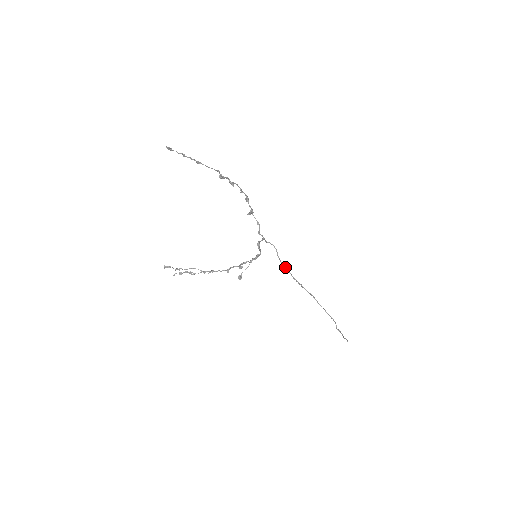
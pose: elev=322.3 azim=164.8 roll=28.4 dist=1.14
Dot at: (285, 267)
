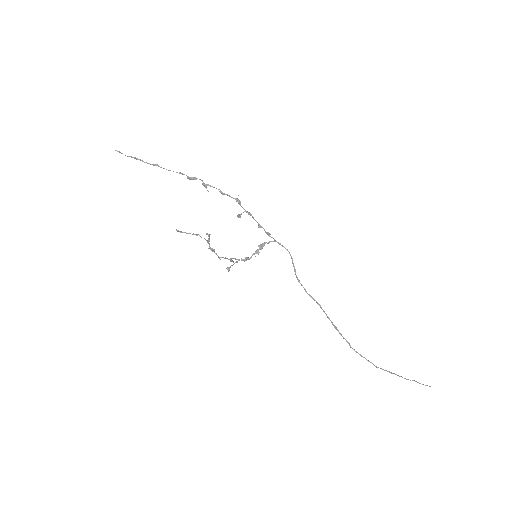
Dot at: (298, 279)
